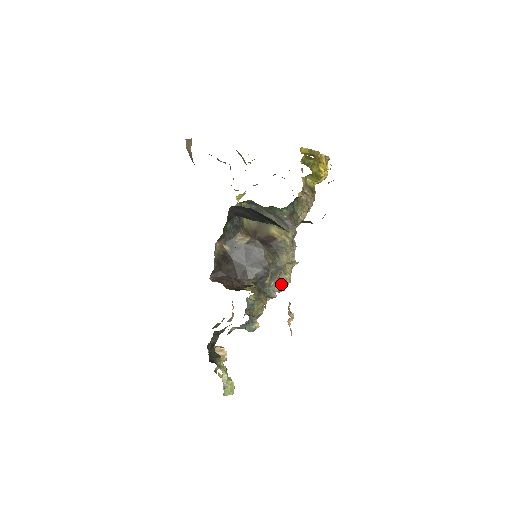
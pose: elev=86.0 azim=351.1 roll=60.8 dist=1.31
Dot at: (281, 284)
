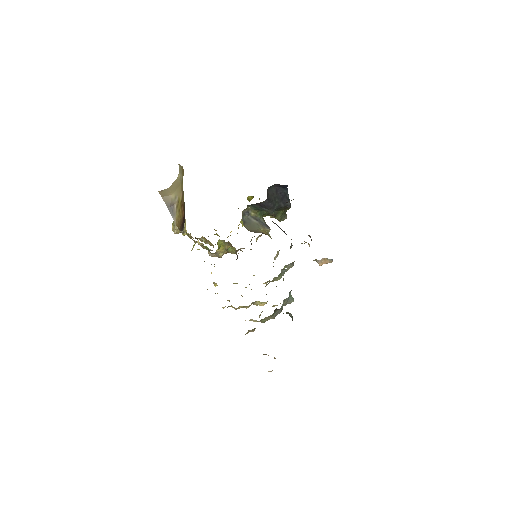
Dot at: occluded
